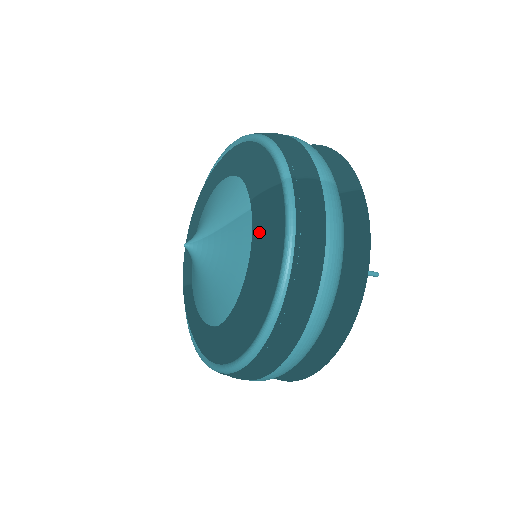
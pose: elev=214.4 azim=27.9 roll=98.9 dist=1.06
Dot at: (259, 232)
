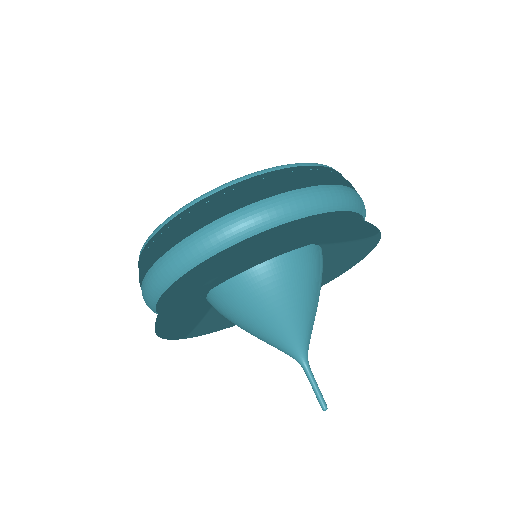
Dot at: occluded
